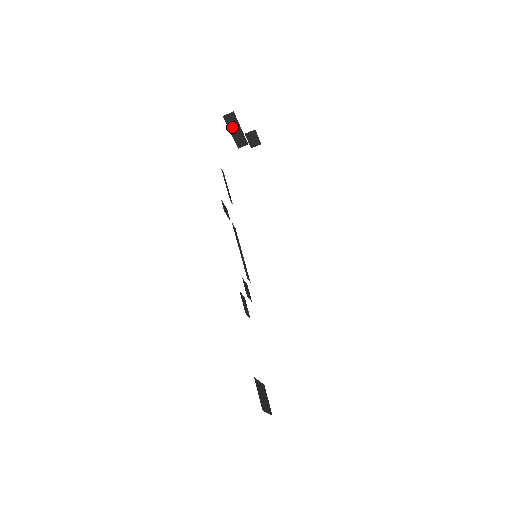
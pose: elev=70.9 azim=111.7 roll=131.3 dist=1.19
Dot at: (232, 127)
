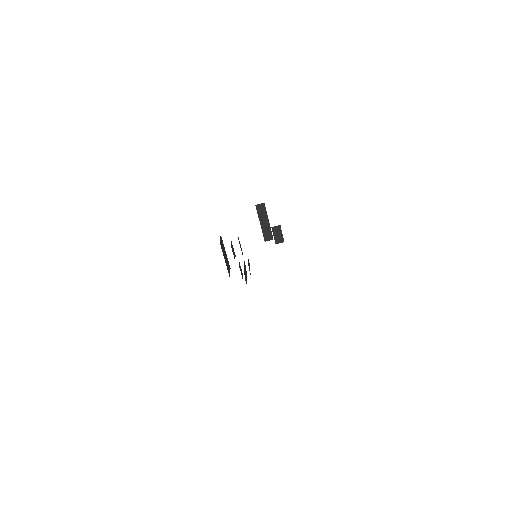
Dot at: (262, 218)
